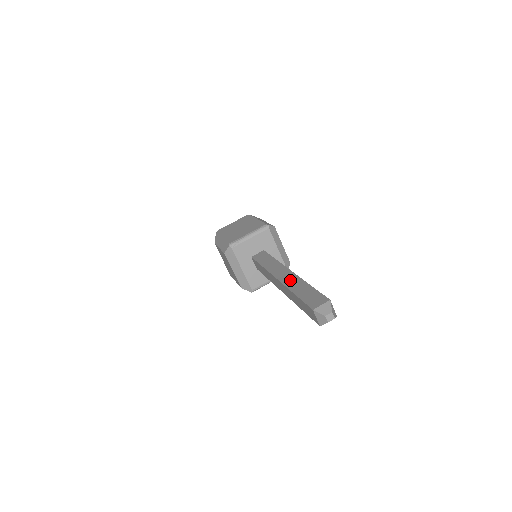
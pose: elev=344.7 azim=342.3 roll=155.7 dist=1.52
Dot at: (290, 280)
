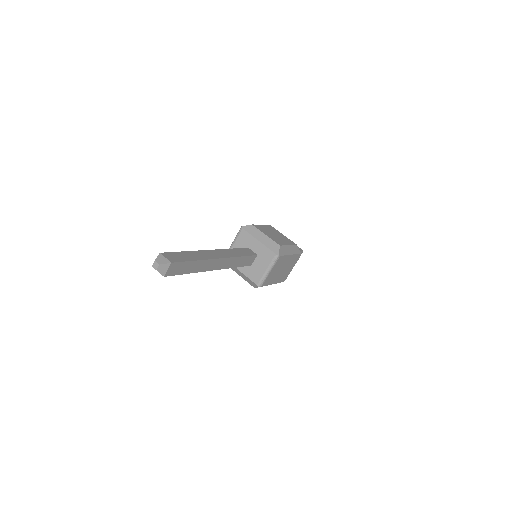
Dot at: occluded
